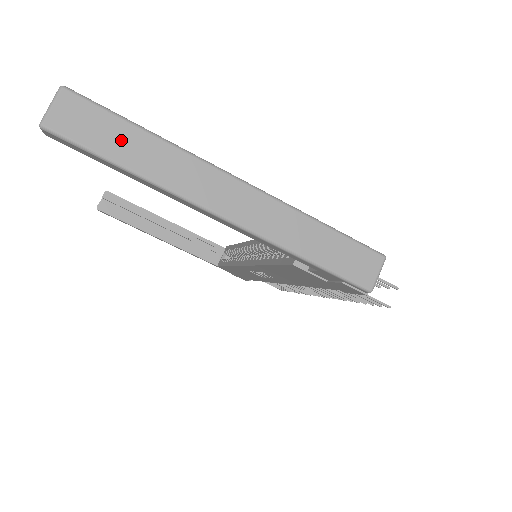
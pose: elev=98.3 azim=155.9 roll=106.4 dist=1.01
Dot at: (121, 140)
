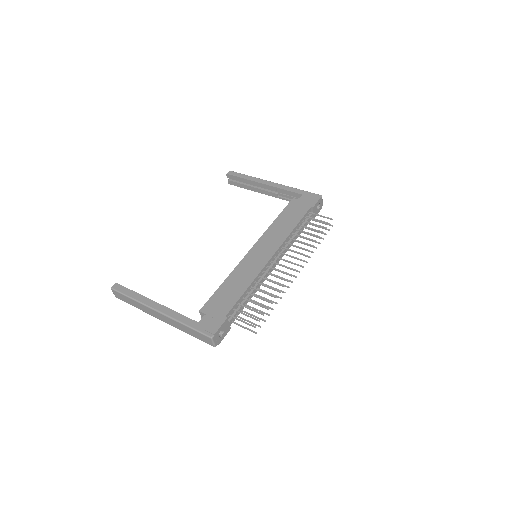
Dot at: (129, 301)
